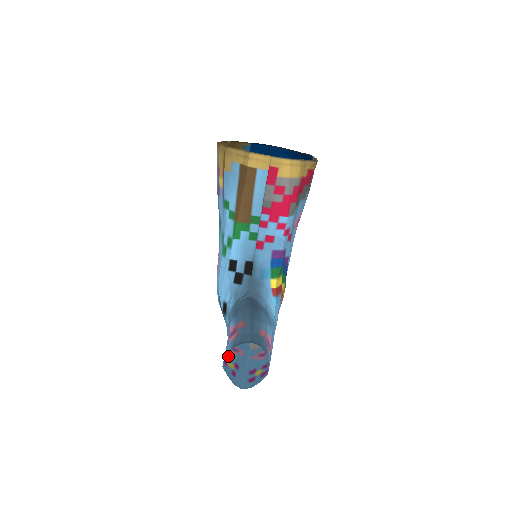
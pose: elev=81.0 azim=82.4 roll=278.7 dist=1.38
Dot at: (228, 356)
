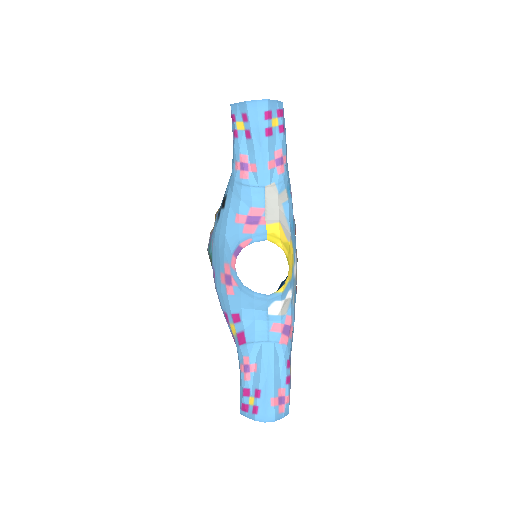
Dot at: (236, 137)
